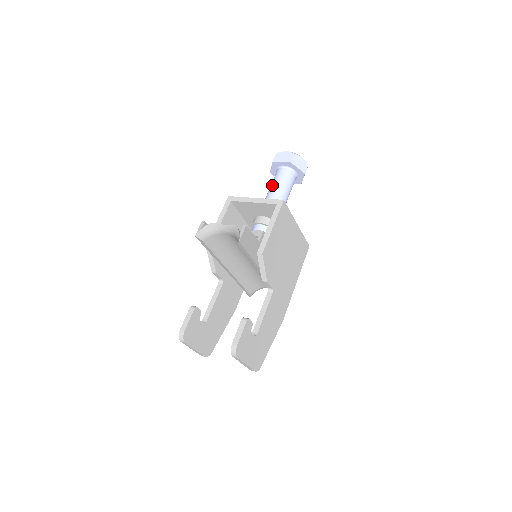
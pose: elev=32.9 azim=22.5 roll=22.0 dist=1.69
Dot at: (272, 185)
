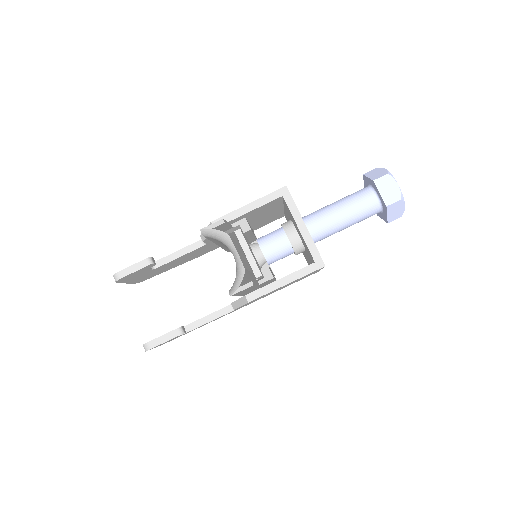
Dot at: (345, 204)
